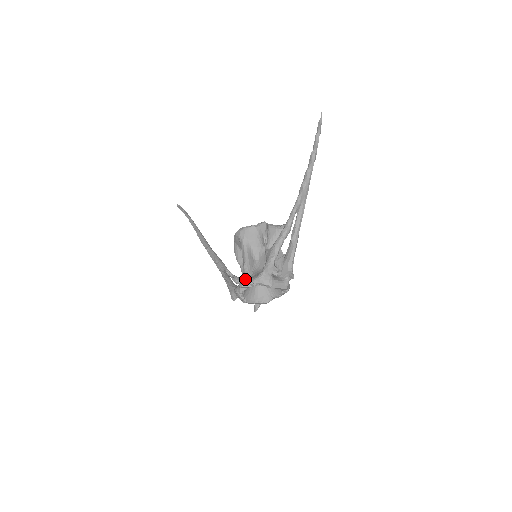
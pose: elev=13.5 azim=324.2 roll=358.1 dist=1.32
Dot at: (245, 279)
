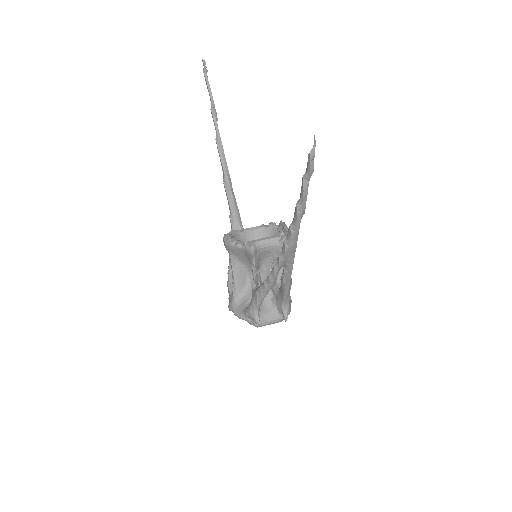
Dot at: (231, 306)
